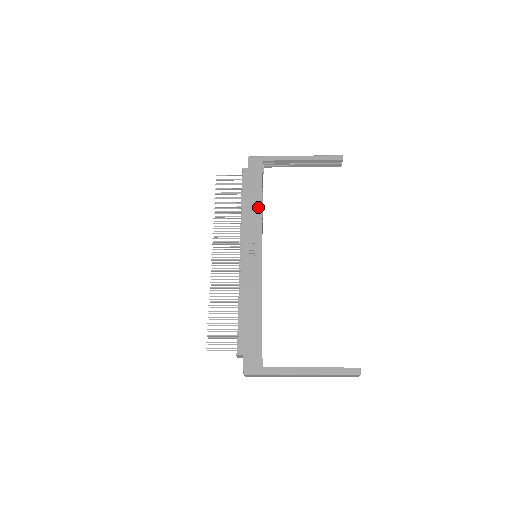
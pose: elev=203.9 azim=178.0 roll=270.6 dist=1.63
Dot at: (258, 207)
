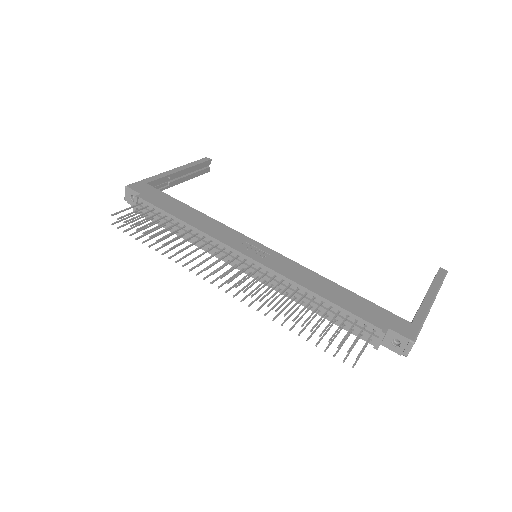
Dot at: (200, 215)
